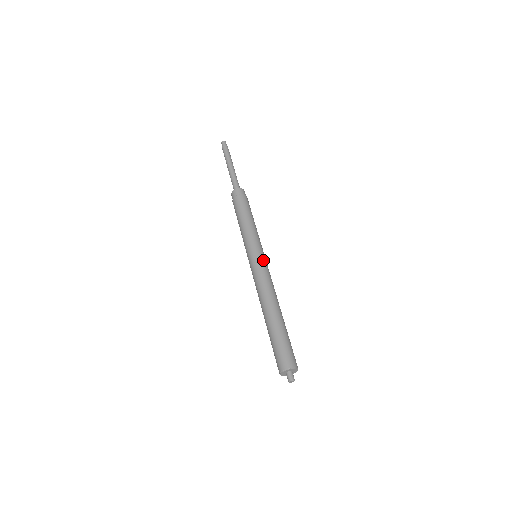
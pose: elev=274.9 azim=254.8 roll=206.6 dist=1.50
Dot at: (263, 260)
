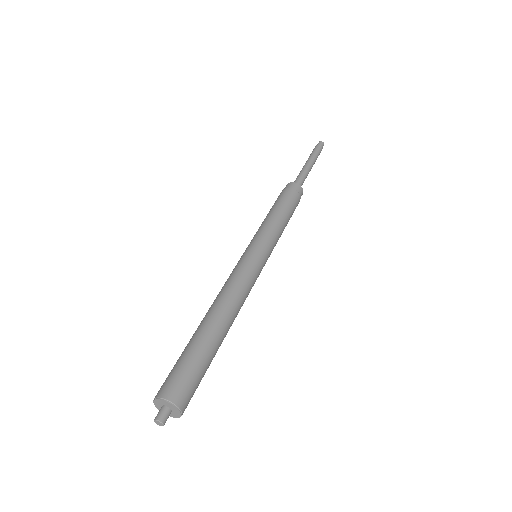
Dot at: (257, 261)
